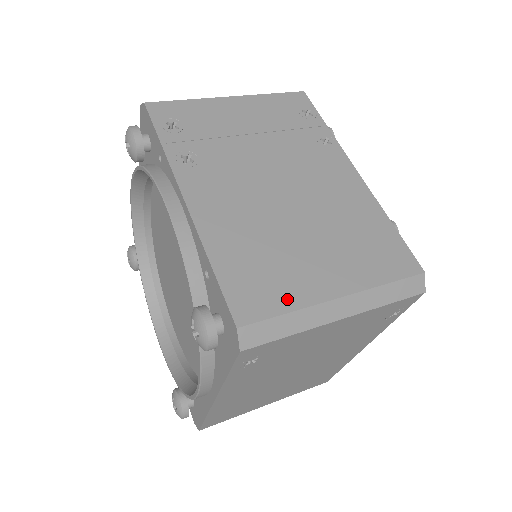
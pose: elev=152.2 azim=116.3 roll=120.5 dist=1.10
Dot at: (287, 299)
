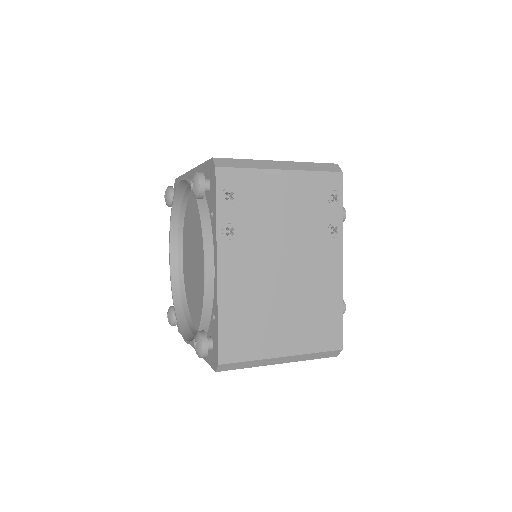
Dot at: (253, 352)
